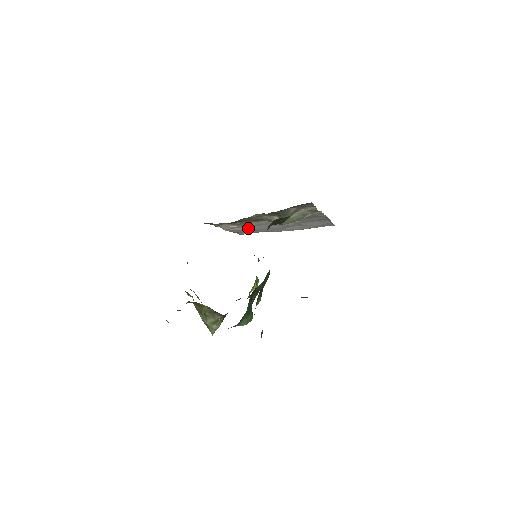
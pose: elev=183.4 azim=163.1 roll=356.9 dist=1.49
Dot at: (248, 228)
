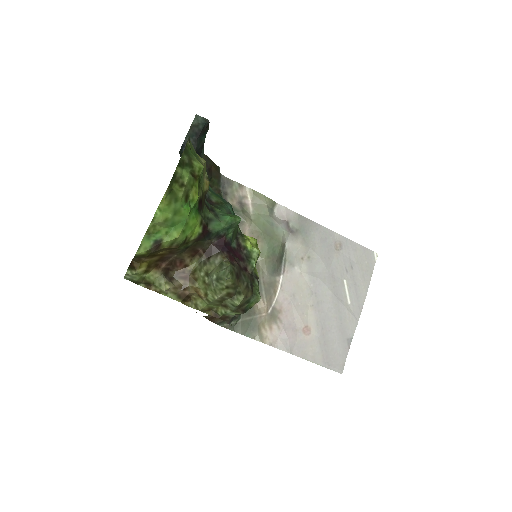
Dot at: (312, 333)
